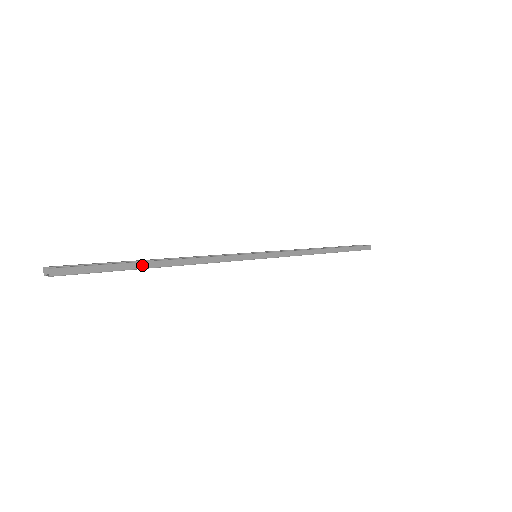
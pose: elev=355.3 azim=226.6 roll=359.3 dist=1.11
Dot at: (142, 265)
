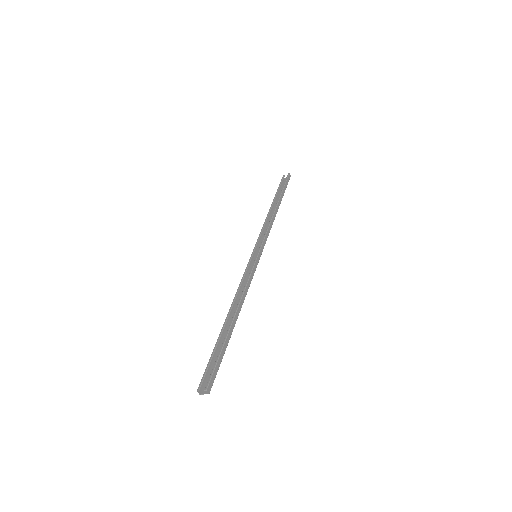
Dot at: (230, 334)
